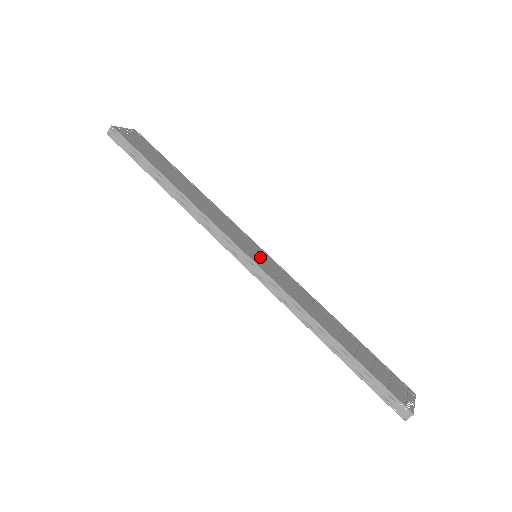
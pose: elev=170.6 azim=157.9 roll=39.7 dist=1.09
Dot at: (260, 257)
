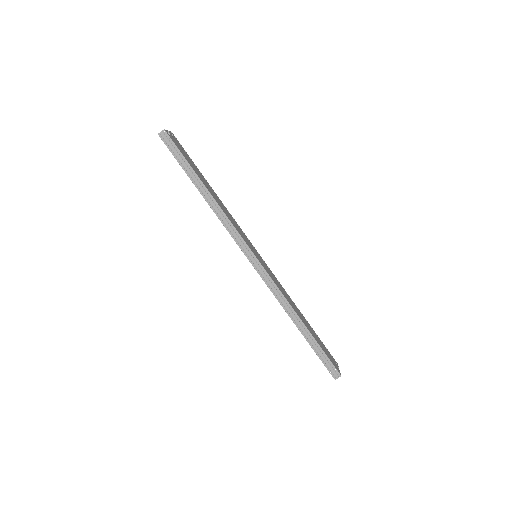
Dot at: (259, 257)
